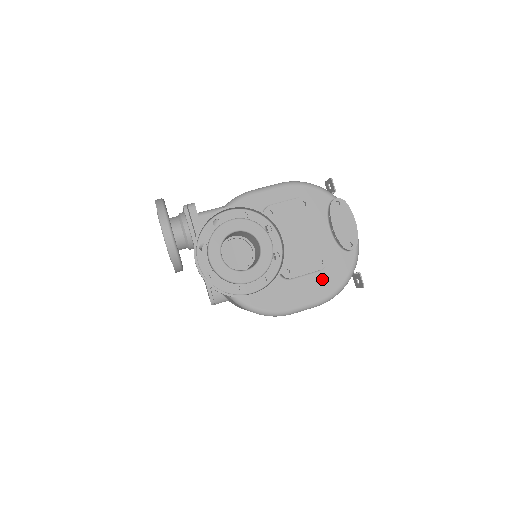
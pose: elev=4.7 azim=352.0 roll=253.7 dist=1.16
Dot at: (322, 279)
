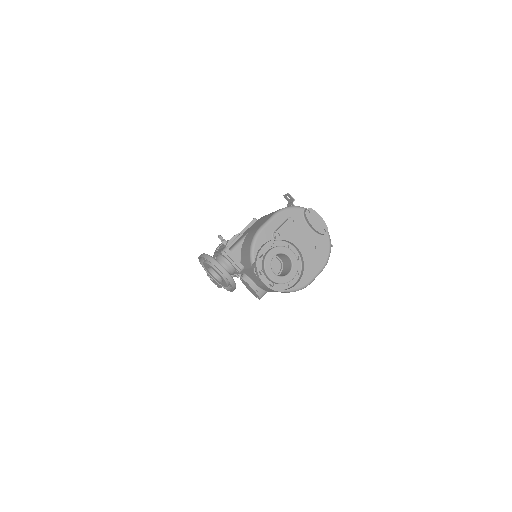
Dot at: (318, 256)
